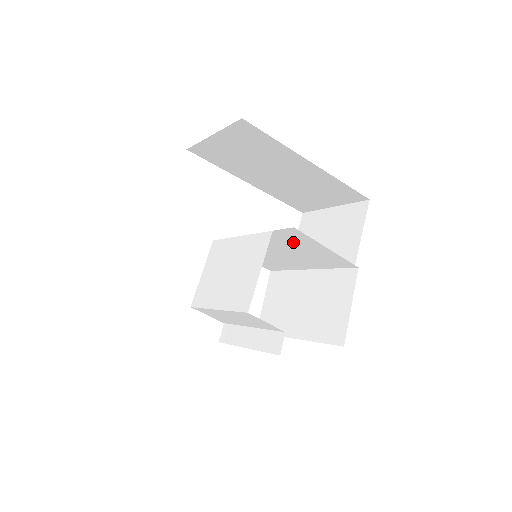
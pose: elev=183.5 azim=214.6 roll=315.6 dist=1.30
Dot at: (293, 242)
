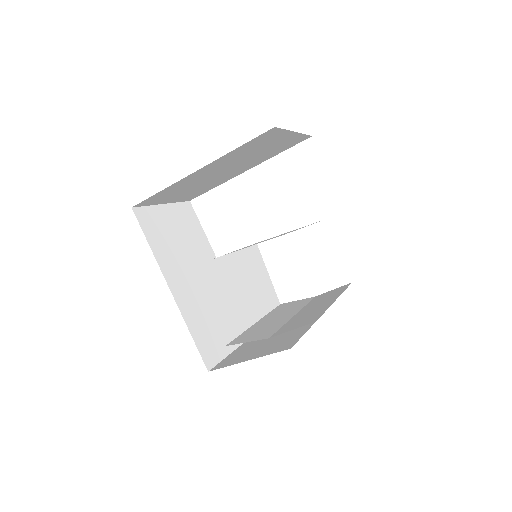
Dot at: occluded
